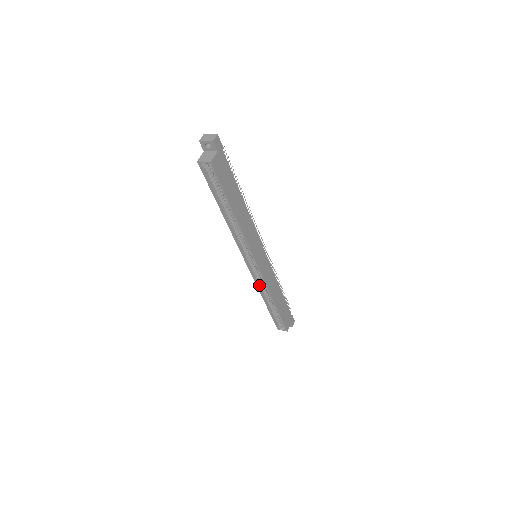
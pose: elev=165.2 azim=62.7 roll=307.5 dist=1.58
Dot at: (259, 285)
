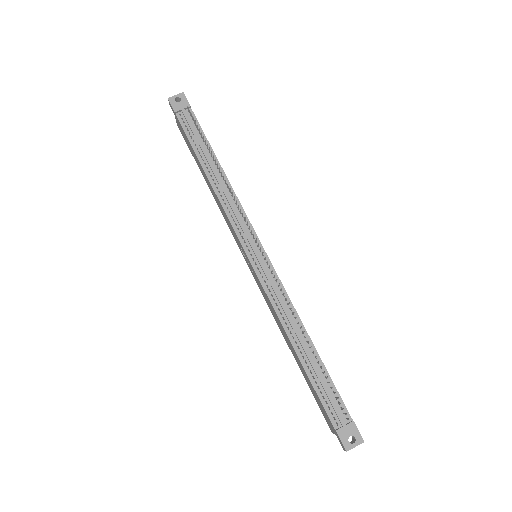
Dot at: occluded
